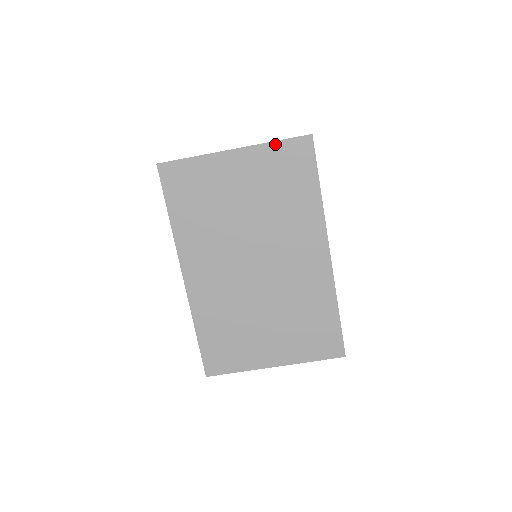
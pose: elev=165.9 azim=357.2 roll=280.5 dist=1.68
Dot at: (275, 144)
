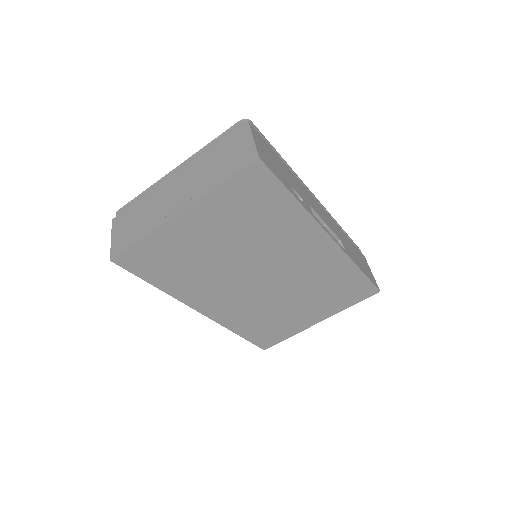
Dot at: (222, 187)
